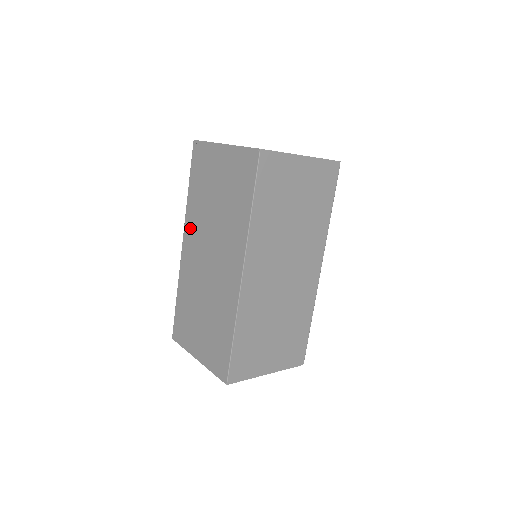
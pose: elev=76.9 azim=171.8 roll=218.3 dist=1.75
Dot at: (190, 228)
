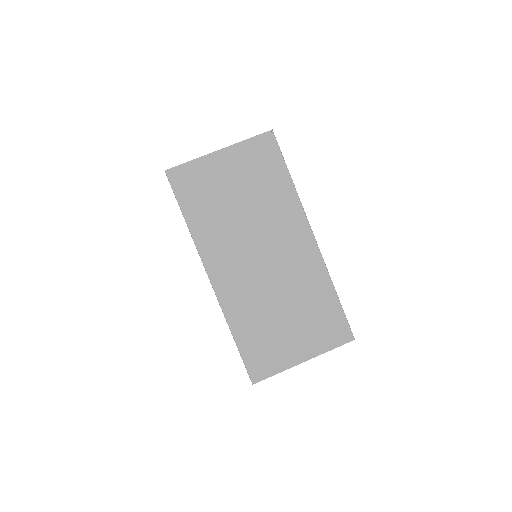
Dot at: (214, 254)
